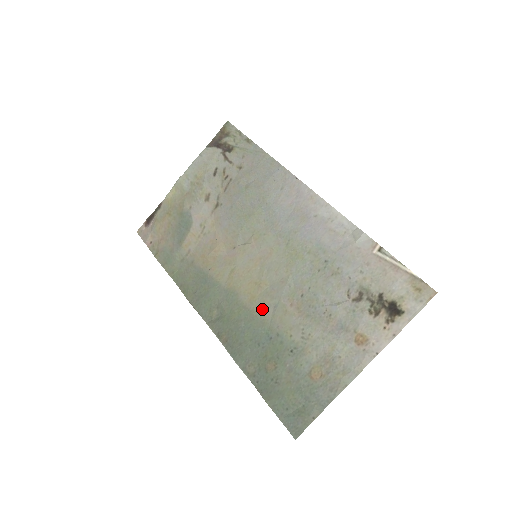
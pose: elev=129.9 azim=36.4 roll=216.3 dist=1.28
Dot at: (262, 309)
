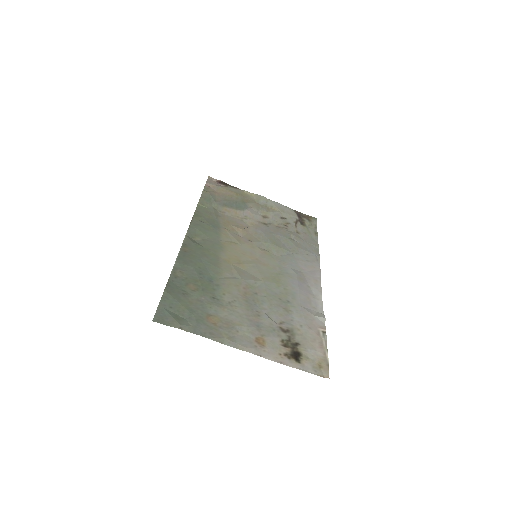
Dot at: (226, 269)
